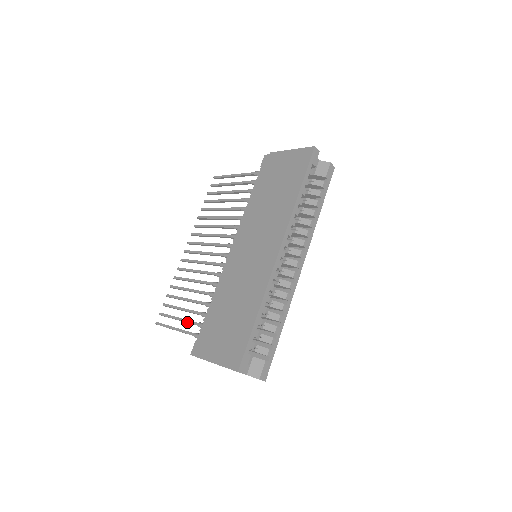
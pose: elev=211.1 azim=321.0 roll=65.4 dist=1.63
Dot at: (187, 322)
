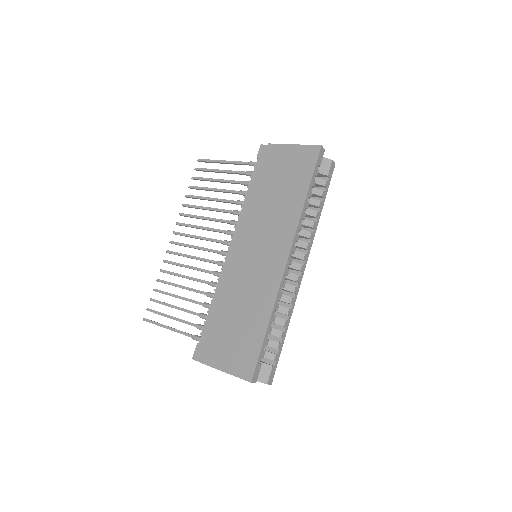
Dot at: (183, 322)
